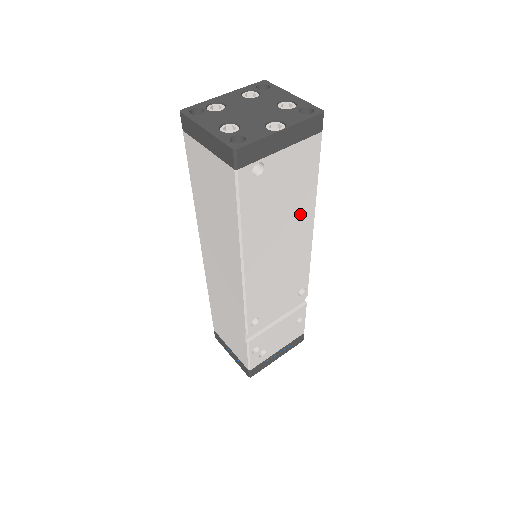
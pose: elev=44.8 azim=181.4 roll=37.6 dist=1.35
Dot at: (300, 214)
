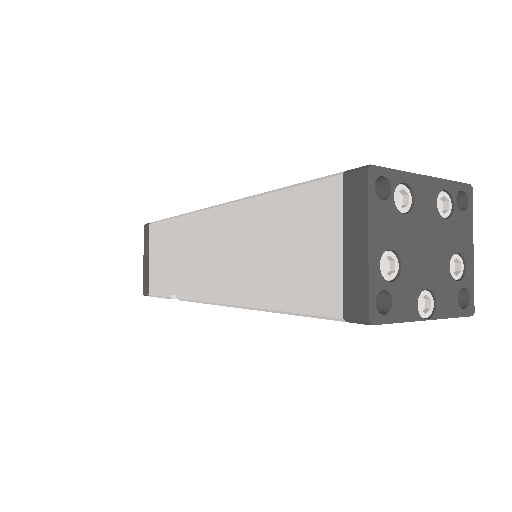
Dot at: occluded
